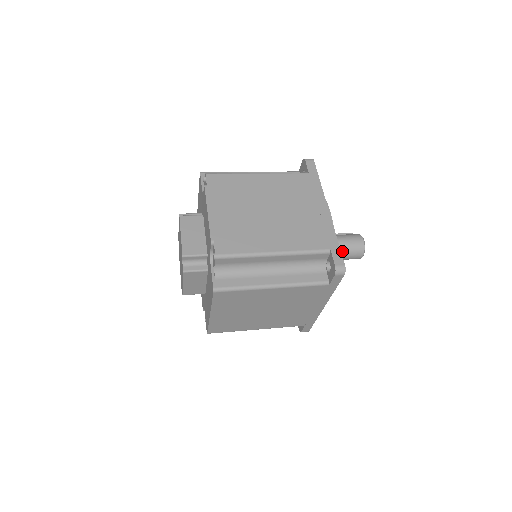
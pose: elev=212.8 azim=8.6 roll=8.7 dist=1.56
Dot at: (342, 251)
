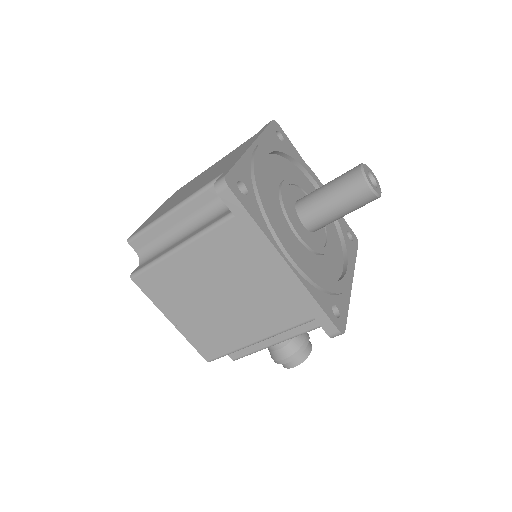
Dot at: (332, 194)
